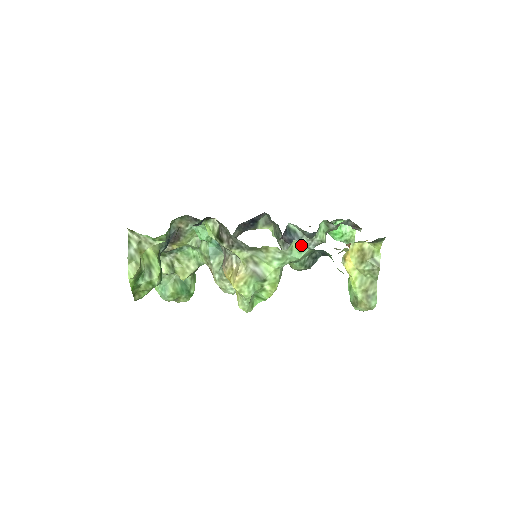
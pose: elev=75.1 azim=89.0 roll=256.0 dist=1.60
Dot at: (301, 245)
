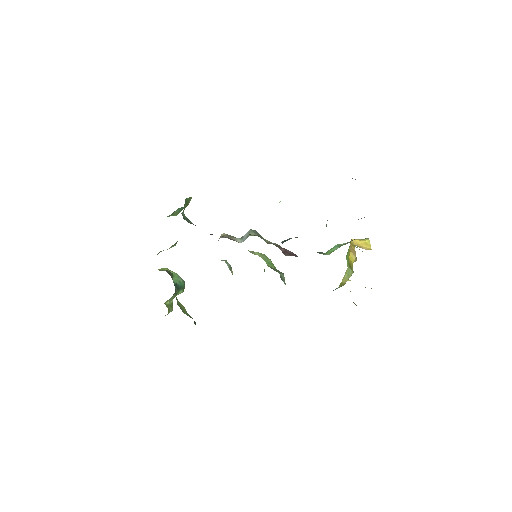
Dot at: occluded
